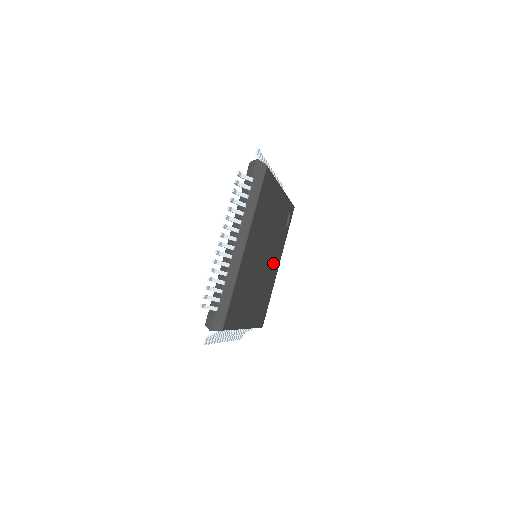
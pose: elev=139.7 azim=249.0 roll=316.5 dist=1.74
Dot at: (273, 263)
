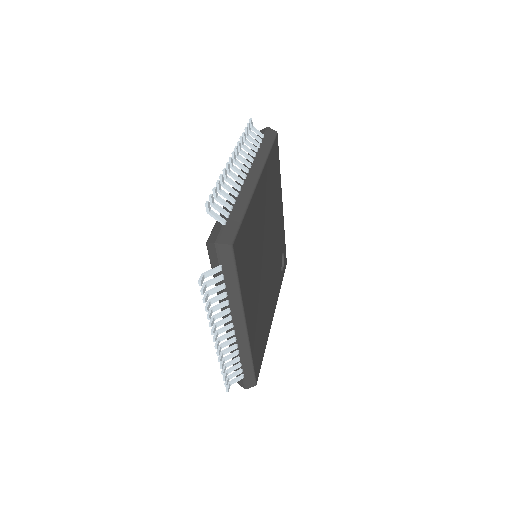
Dot at: (271, 293)
